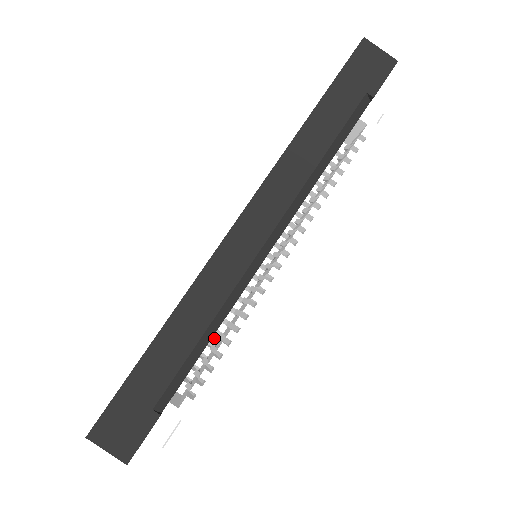
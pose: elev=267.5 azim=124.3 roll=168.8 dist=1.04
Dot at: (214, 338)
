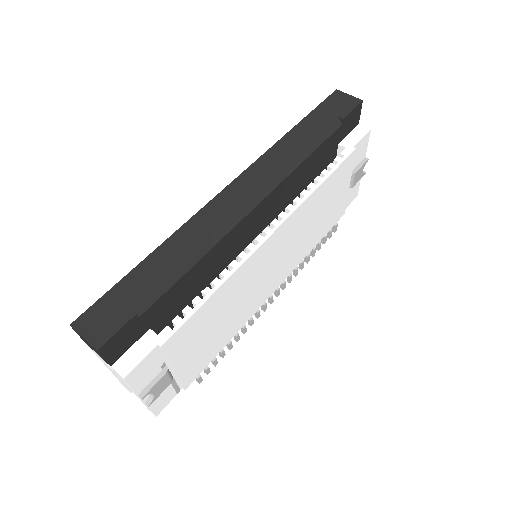
Dot at: occluded
